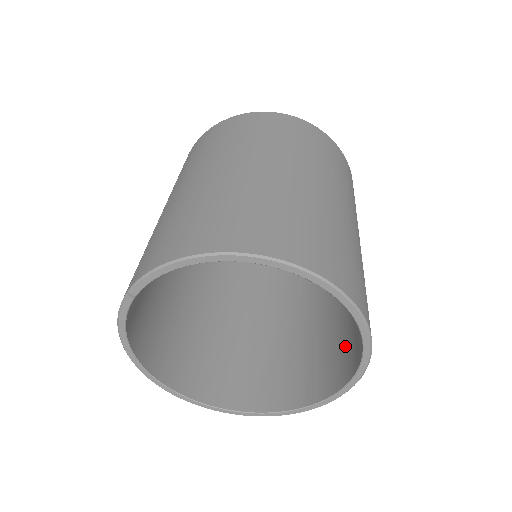
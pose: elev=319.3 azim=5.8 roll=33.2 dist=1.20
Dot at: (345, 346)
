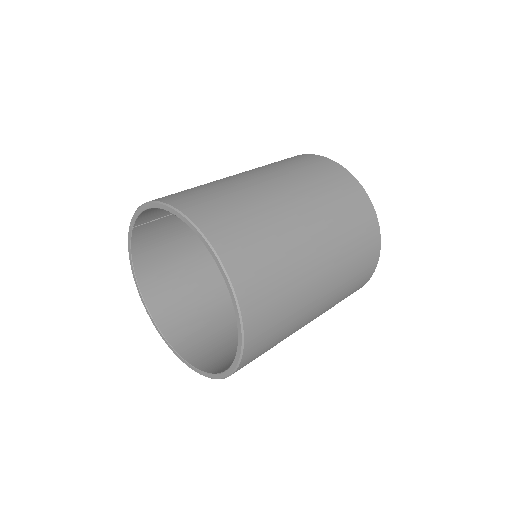
Dot at: occluded
